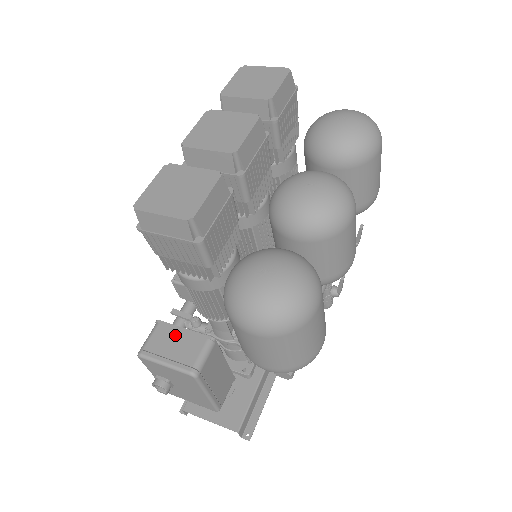
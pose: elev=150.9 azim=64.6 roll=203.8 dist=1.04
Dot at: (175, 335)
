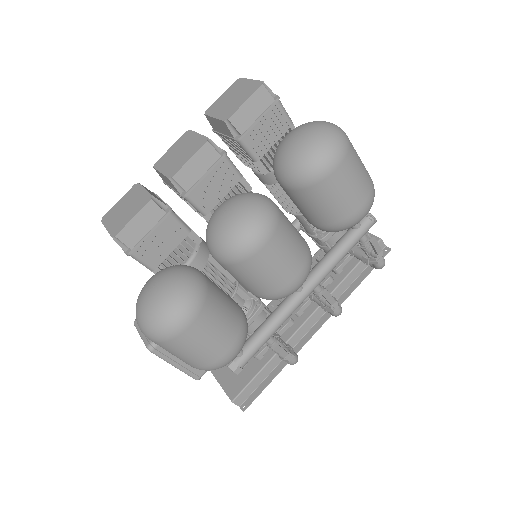
Dot at: occluded
